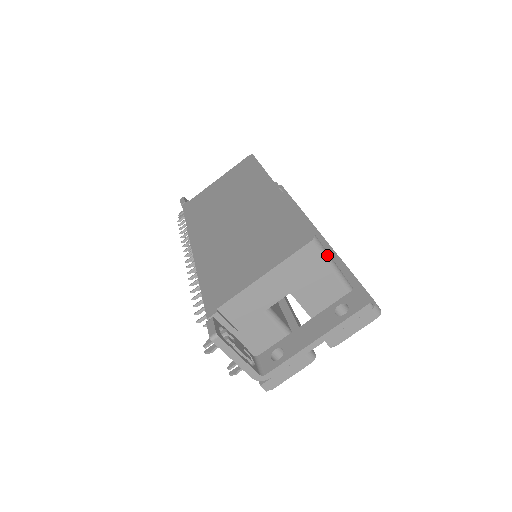
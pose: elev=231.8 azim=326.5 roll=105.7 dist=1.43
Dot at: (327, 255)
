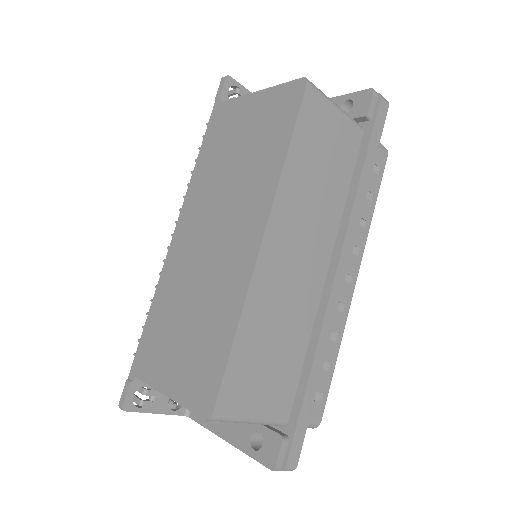
Dot at: (236, 421)
